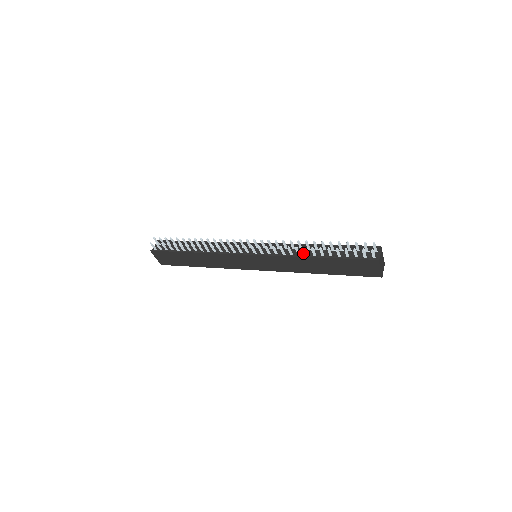
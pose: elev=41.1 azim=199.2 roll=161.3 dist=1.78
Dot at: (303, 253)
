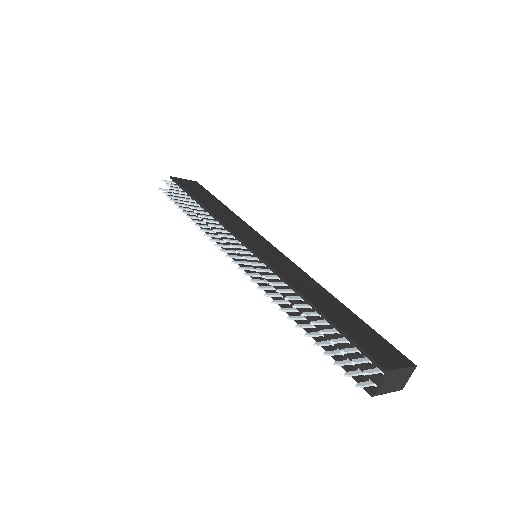
Dot at: (291, 302)
